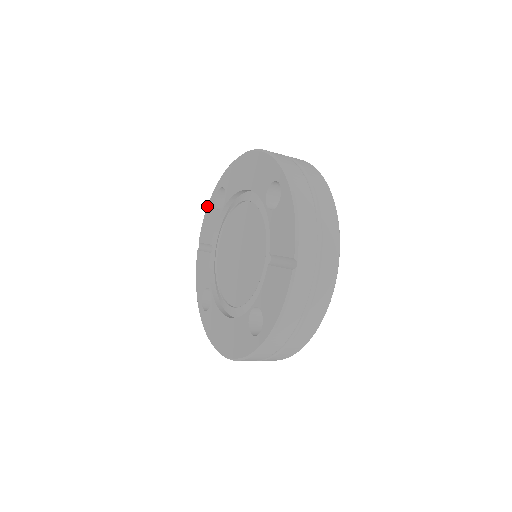
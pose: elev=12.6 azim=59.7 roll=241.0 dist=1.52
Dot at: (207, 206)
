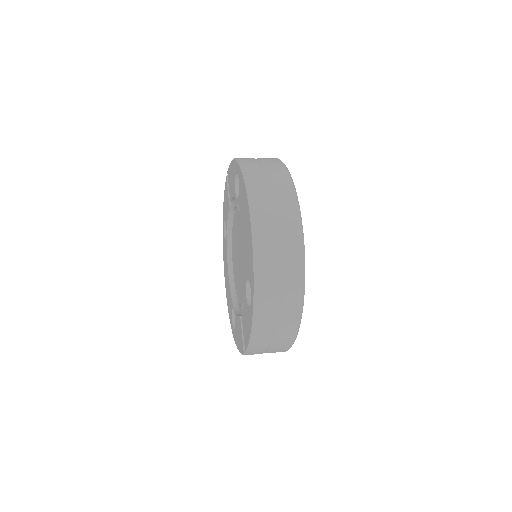
Dot at: (232, 160)
